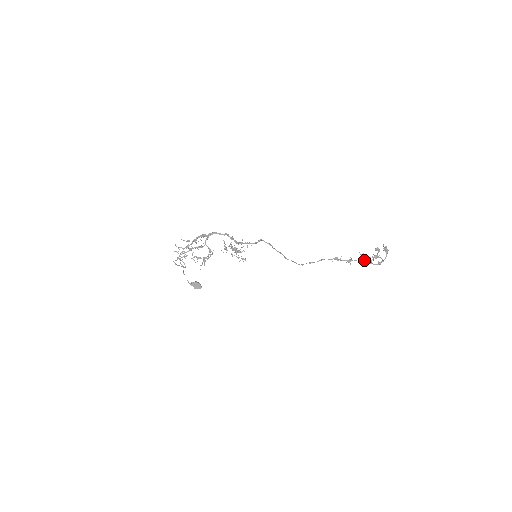
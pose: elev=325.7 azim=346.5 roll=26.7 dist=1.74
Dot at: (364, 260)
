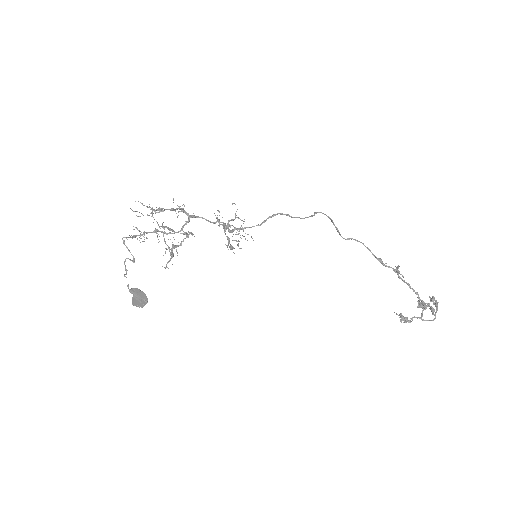
Dot at: (413, 289)
